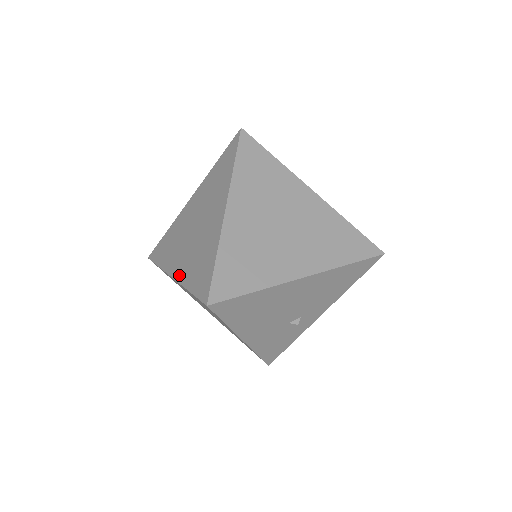
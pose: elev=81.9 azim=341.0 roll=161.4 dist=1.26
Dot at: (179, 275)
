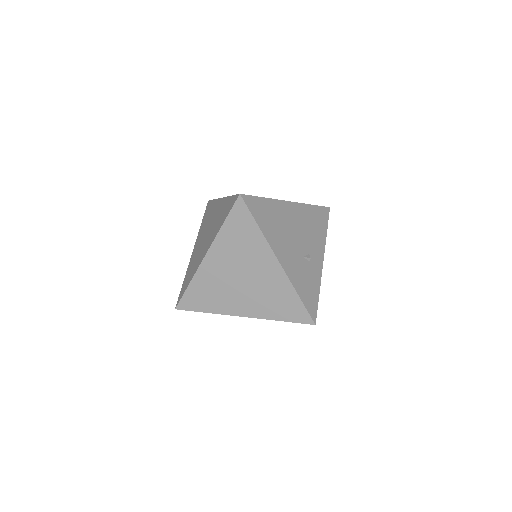
Dot at: (210, 243)
